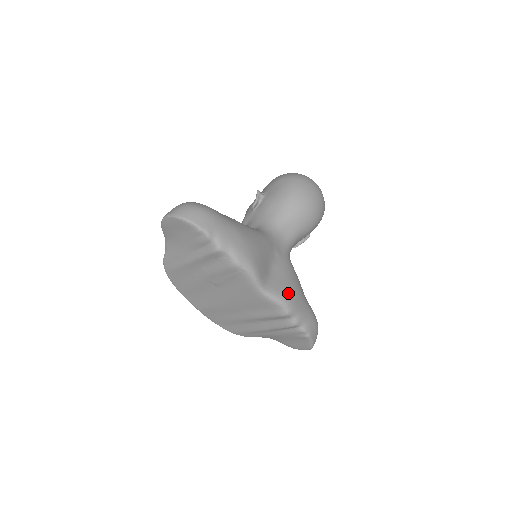
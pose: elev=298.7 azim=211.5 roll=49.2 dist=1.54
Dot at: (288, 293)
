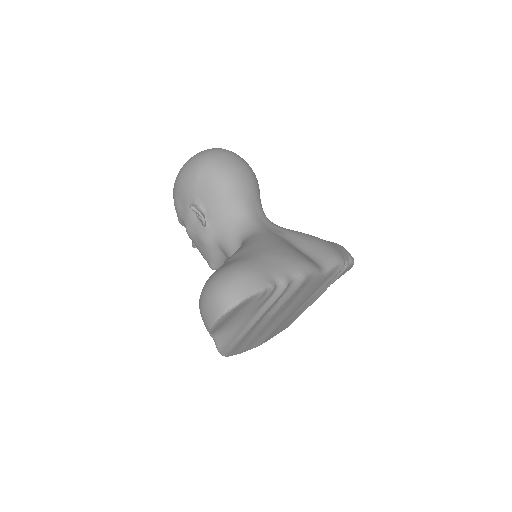
Dot at: (329, 251)
